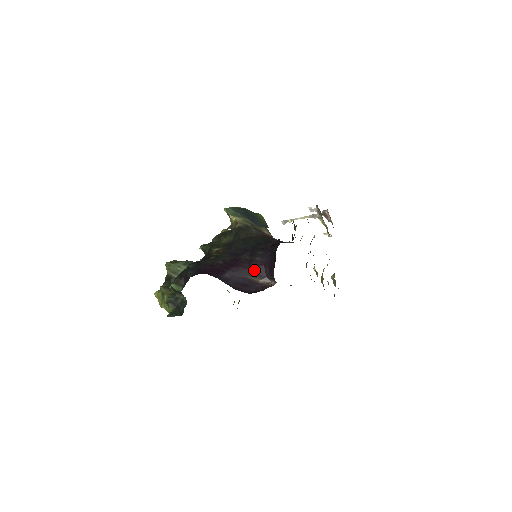
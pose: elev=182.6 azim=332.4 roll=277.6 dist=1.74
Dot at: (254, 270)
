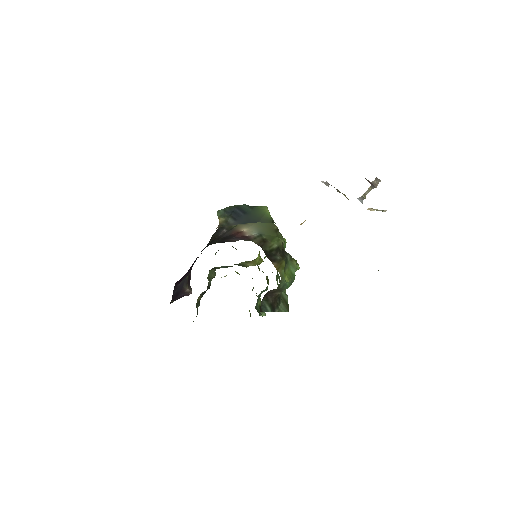
Dot at: (188, 278)
